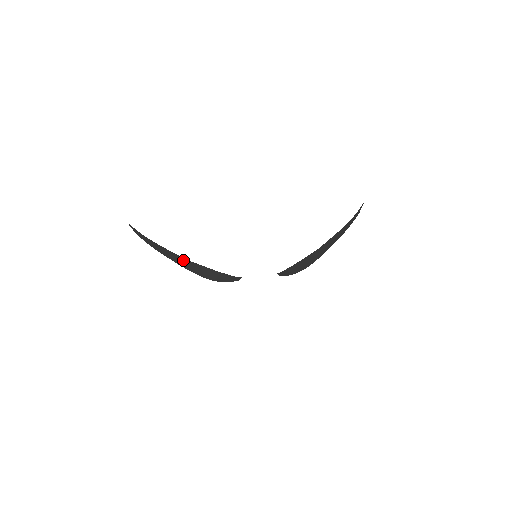
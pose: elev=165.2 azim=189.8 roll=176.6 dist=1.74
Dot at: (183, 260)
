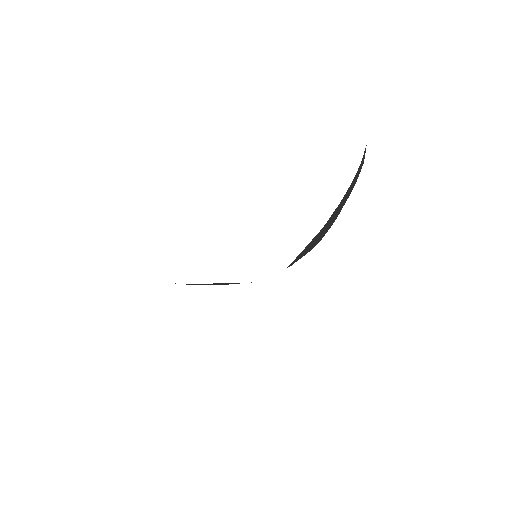
Dot at: (189, 284)
